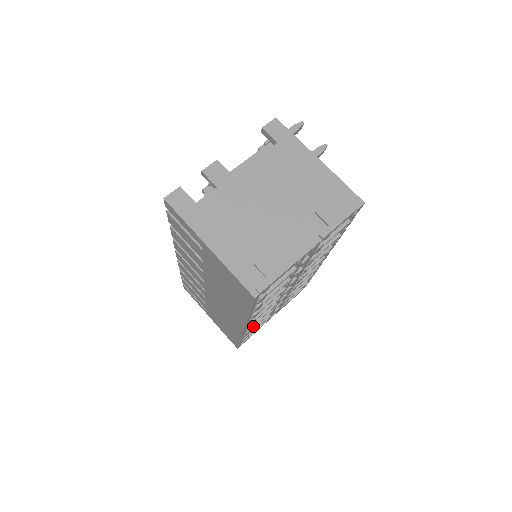
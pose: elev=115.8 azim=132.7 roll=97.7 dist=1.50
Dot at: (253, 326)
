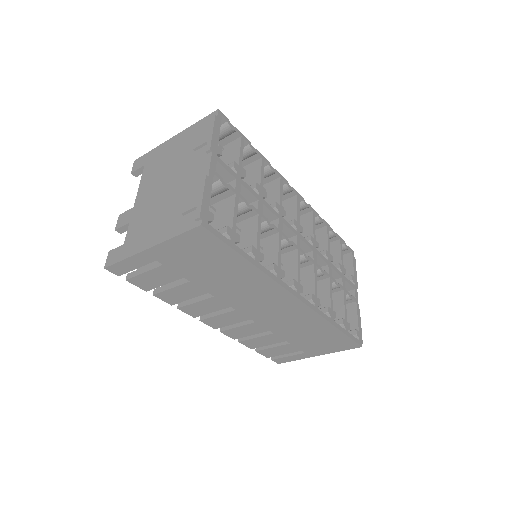
Dot at: (329, 305)
